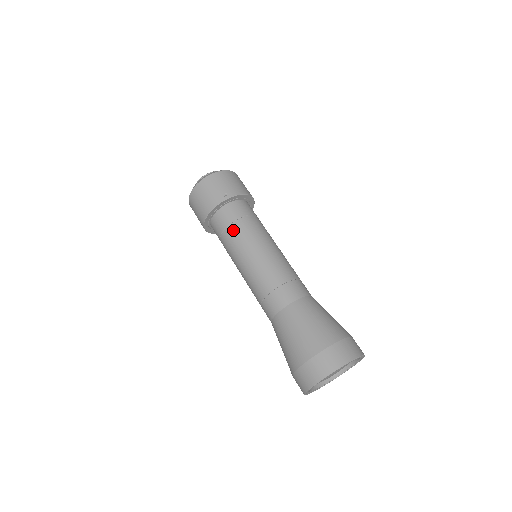
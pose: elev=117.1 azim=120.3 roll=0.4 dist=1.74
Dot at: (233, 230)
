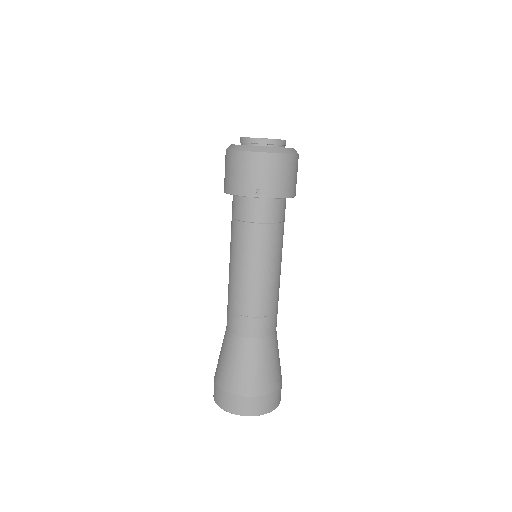
Dot at: (243, 230)
